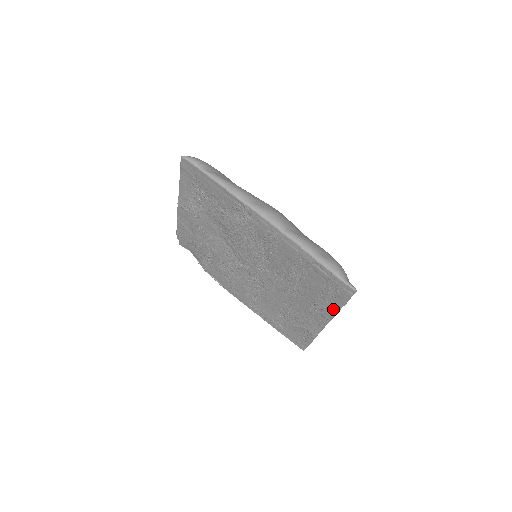
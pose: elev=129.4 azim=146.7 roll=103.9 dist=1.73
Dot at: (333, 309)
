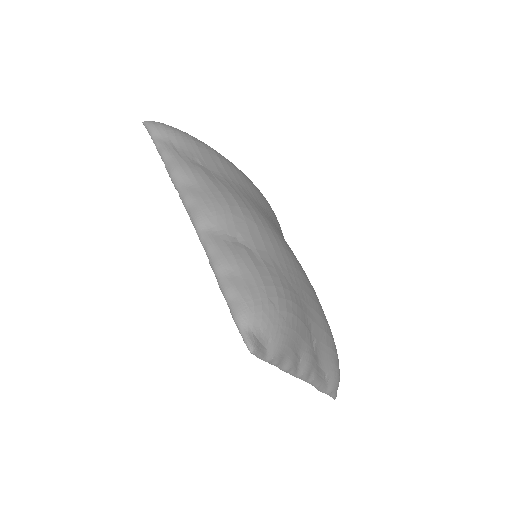
Dot at: occluded
